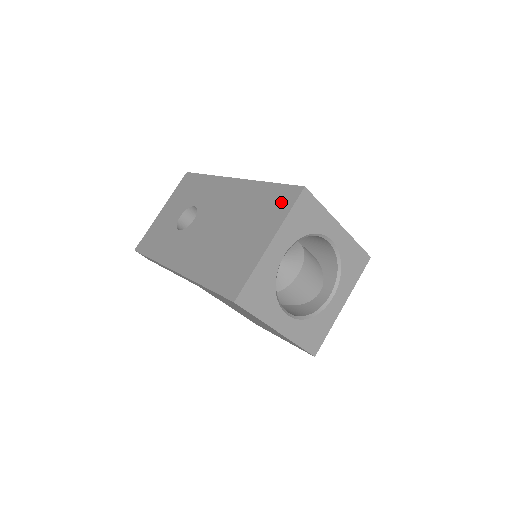
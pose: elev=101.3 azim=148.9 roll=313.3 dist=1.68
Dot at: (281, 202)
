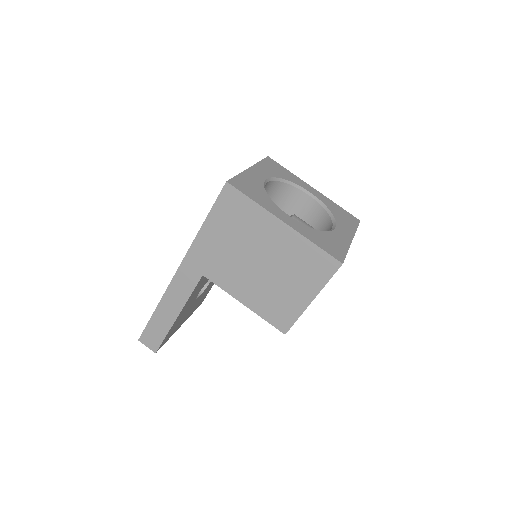
Dot at: occluded
